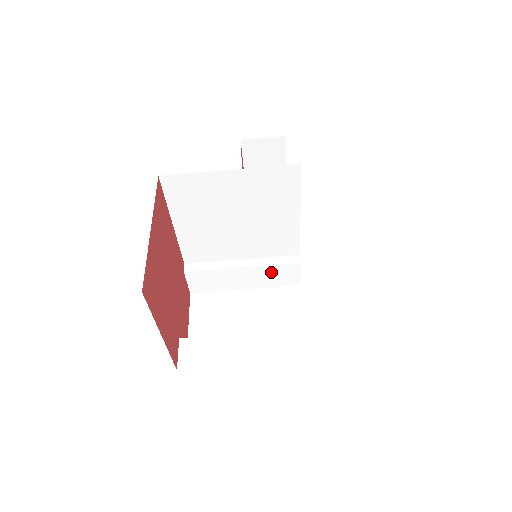
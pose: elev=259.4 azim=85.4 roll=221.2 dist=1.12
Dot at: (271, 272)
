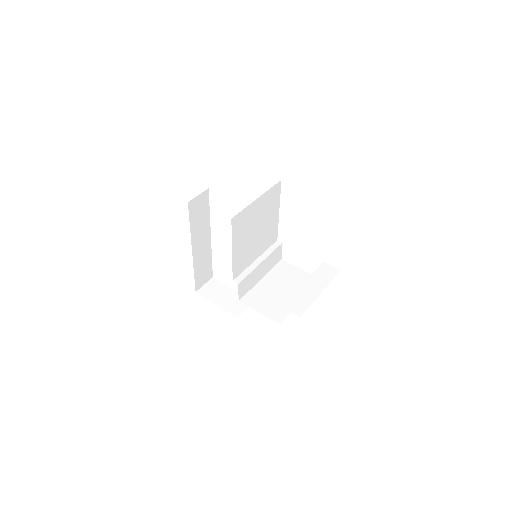
Dot at: (272, 258)
